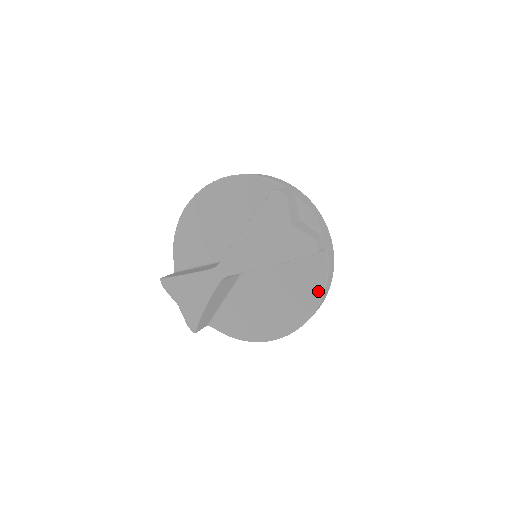
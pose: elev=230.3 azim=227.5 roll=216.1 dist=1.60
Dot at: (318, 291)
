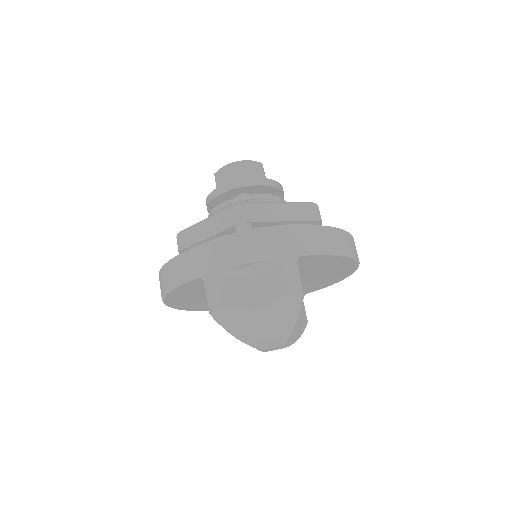
Dot at: (337, 258)
